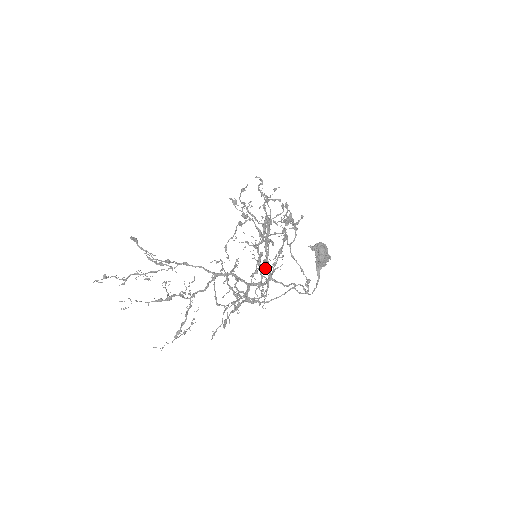
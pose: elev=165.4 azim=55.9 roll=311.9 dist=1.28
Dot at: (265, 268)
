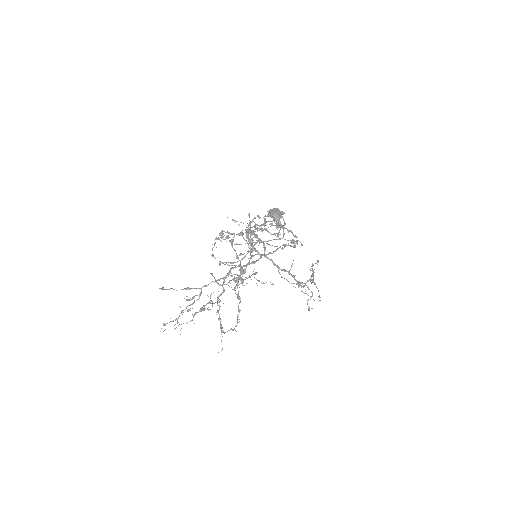
Dot at: occluded
